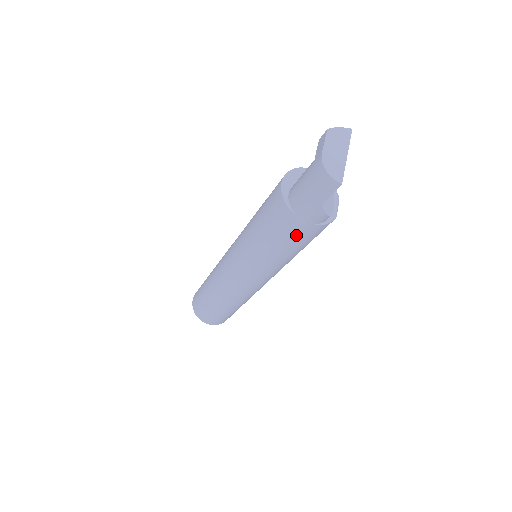
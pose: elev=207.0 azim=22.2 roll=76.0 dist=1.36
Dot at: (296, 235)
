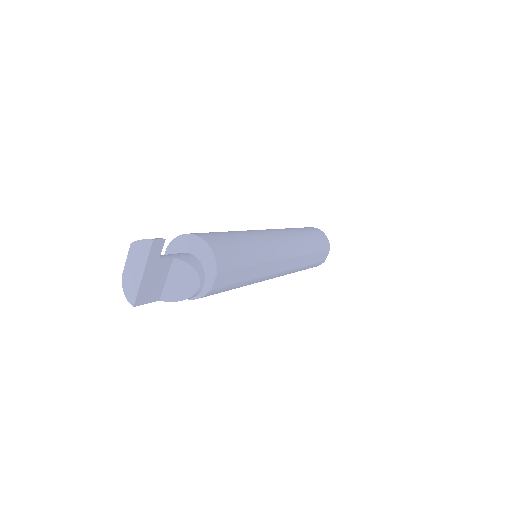
Dot at: occluded
